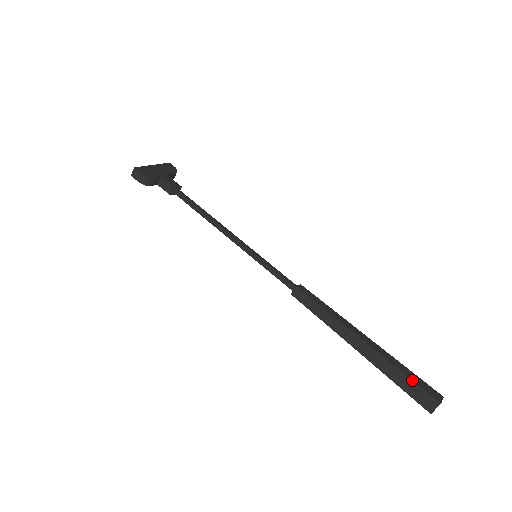
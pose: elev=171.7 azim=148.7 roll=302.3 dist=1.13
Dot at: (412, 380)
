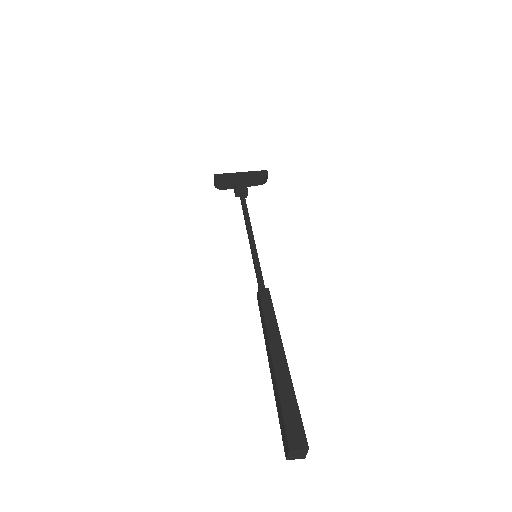
Dot at: (282, 412)
